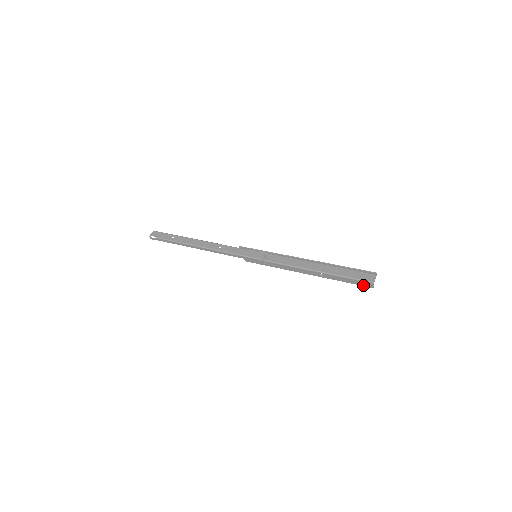
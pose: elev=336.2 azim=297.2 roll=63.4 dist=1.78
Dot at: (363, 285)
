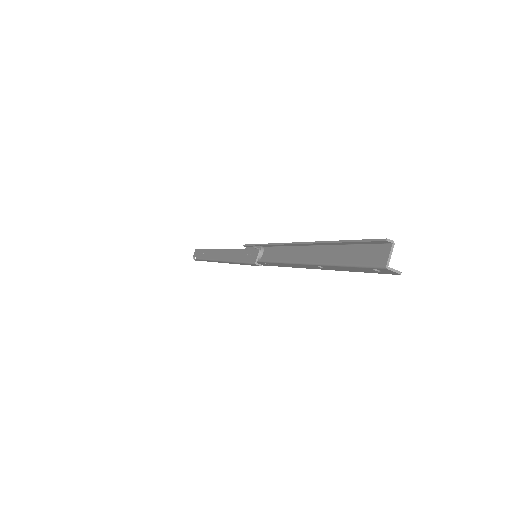
Dot at: (381, 272)
